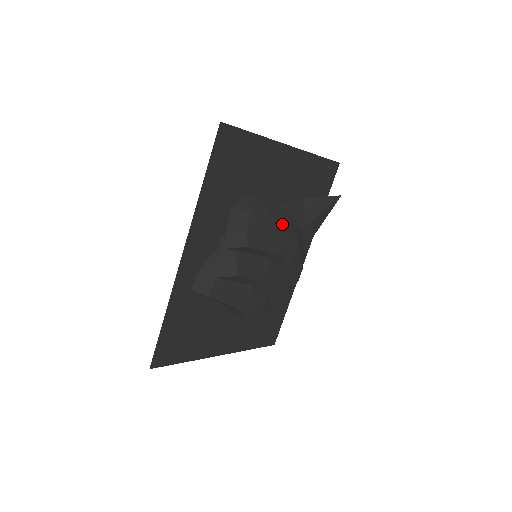
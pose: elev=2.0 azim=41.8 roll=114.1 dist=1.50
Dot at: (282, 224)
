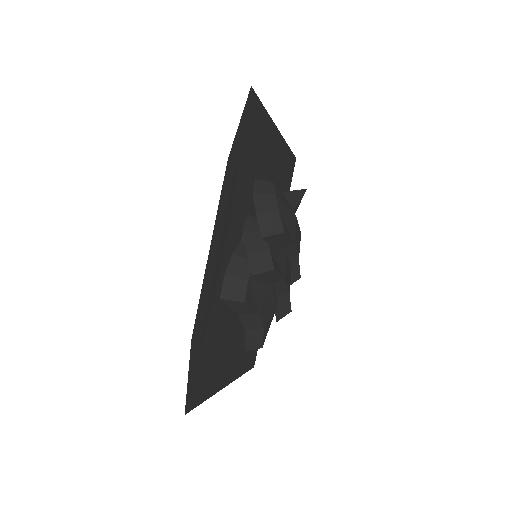
Dot at: (293, 211)
